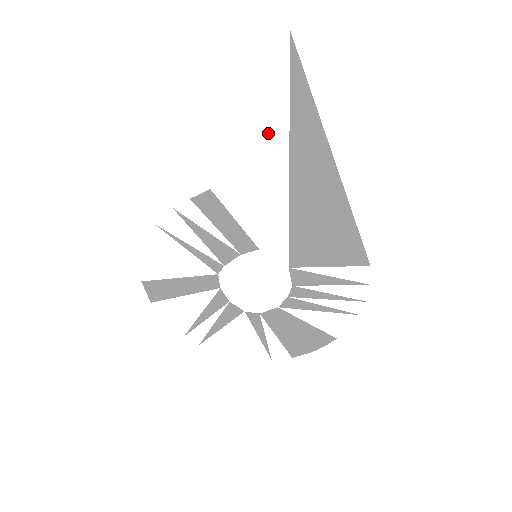
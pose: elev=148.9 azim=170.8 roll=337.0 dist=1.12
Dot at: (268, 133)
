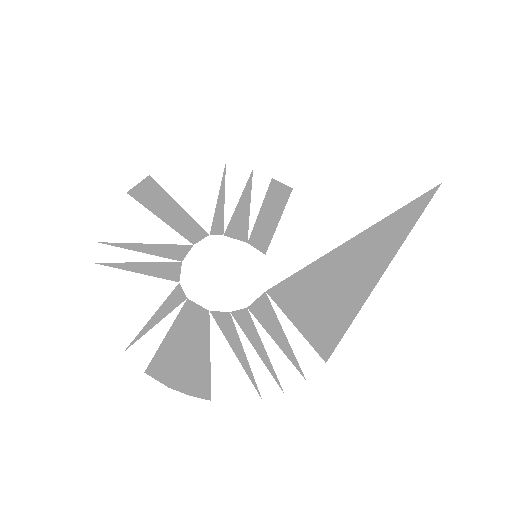
Dot at: (370, 205)
